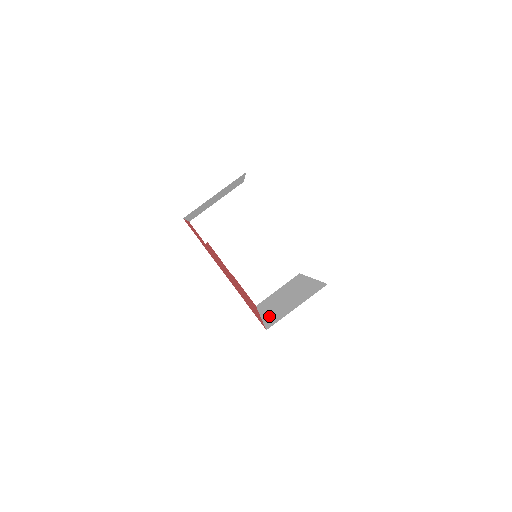
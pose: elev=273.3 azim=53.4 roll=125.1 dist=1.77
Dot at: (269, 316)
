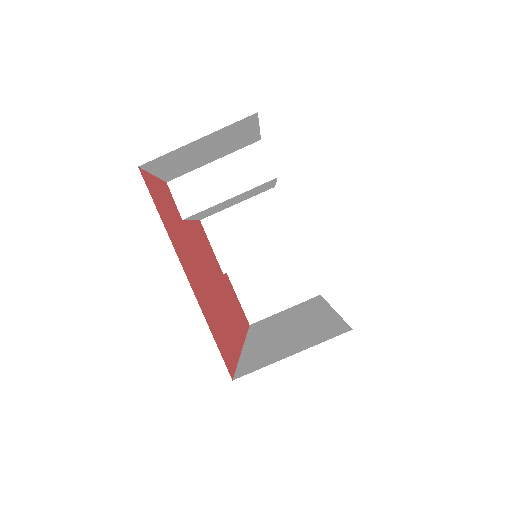
Dot at: (251, 352)
